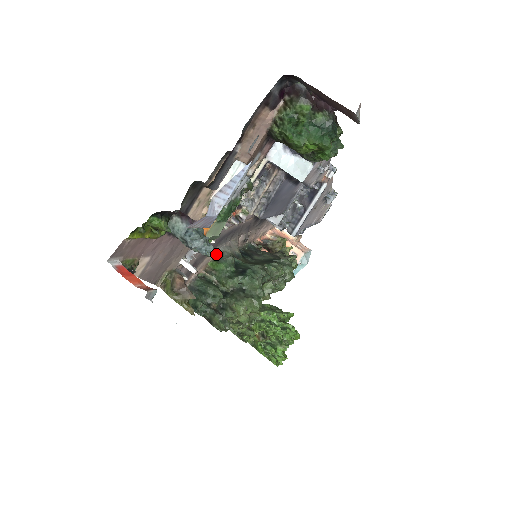
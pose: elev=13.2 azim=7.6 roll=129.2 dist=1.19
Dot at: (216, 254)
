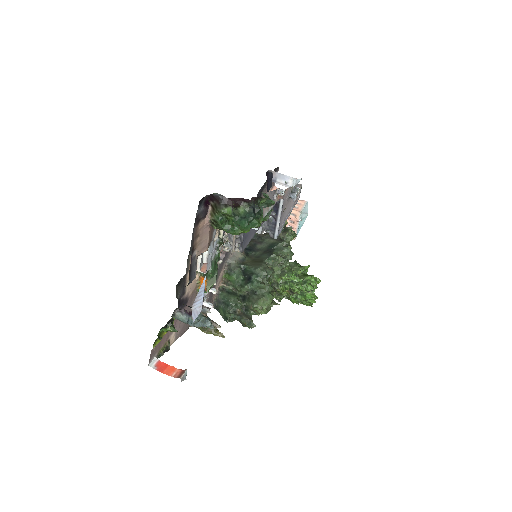
Dot at: (226, 267)
